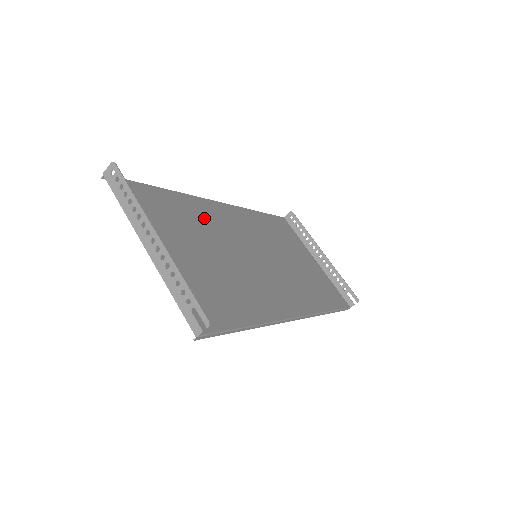
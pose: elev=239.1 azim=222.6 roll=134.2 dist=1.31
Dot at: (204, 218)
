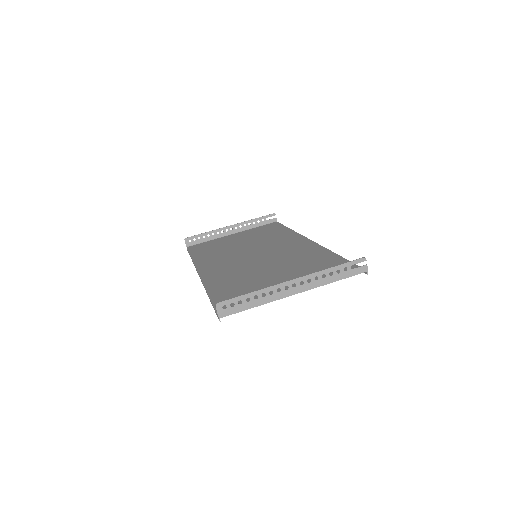
Dot at: (230, 277)
